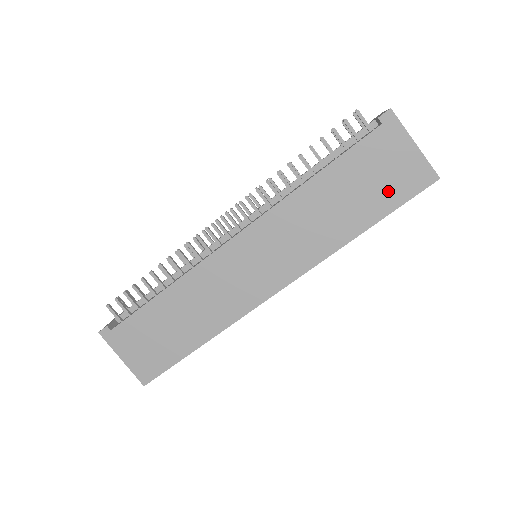
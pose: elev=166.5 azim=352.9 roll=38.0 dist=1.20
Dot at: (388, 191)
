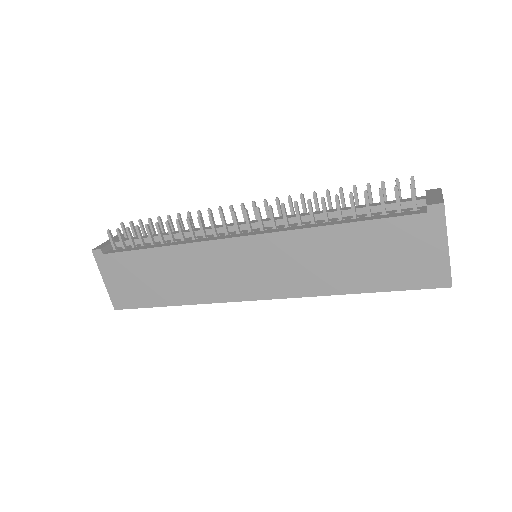
Dot at: (399, 272)
